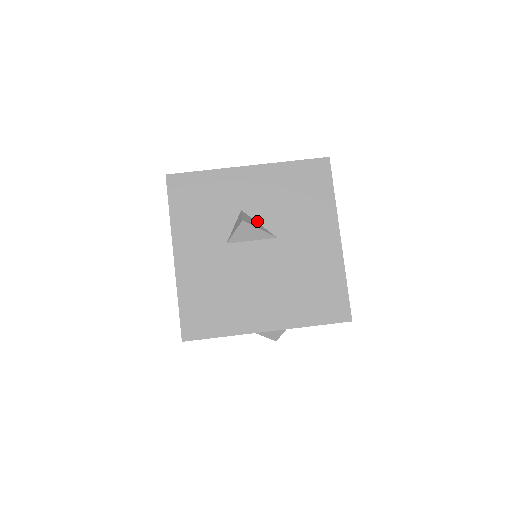
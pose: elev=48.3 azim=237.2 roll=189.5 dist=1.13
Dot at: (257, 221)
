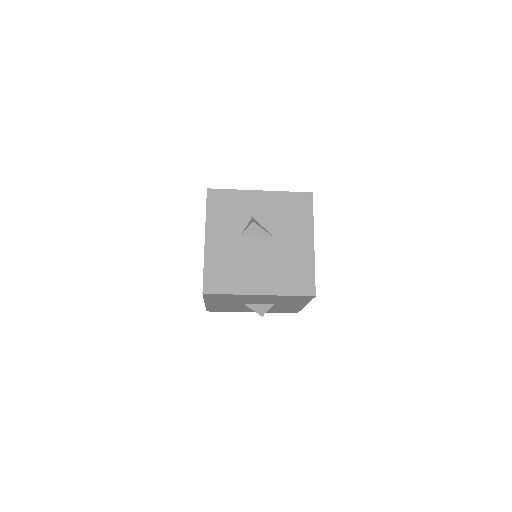
Dot at: (262, 225)
